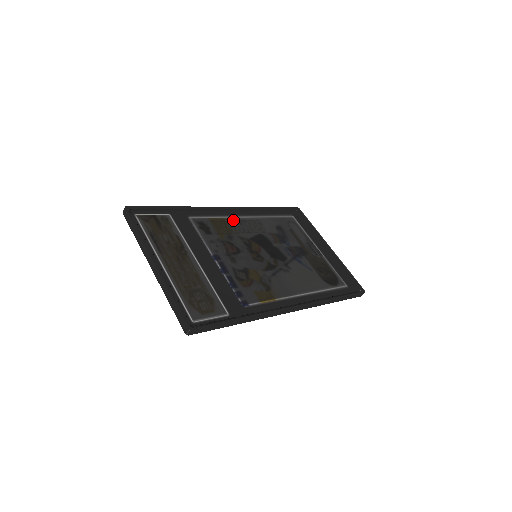
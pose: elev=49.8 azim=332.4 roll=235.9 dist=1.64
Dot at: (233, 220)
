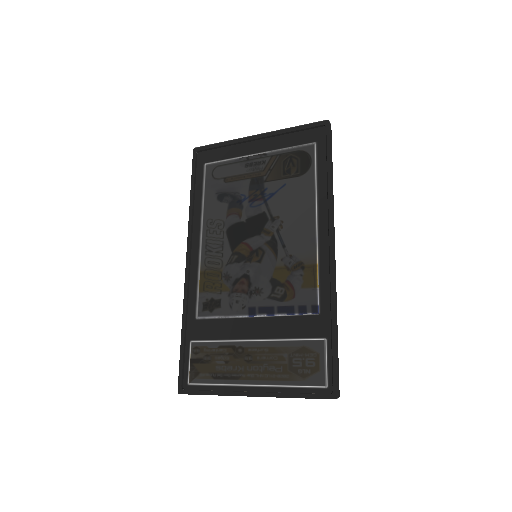
Dot at: (204, 260)
